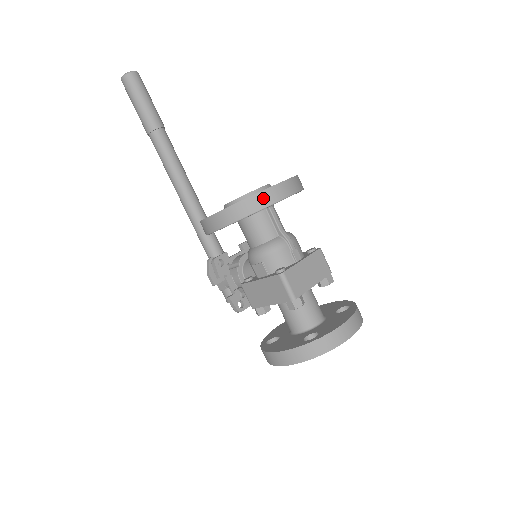
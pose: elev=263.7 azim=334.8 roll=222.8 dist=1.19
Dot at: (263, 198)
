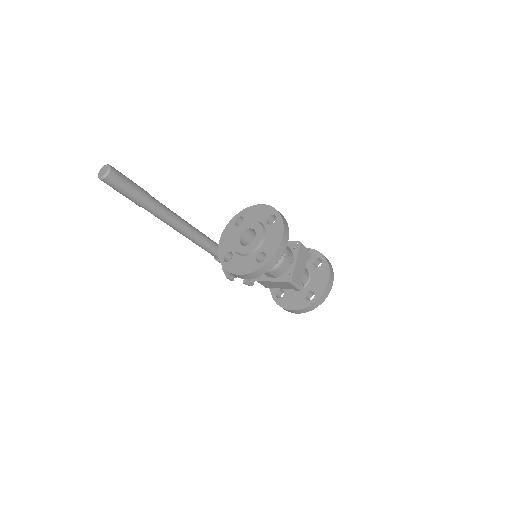
Dot at: (275, 258)
